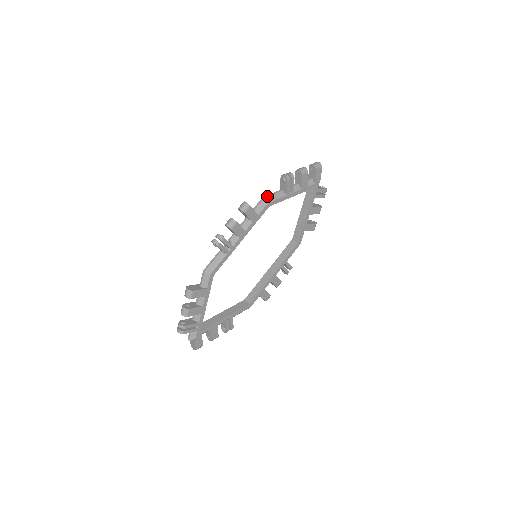
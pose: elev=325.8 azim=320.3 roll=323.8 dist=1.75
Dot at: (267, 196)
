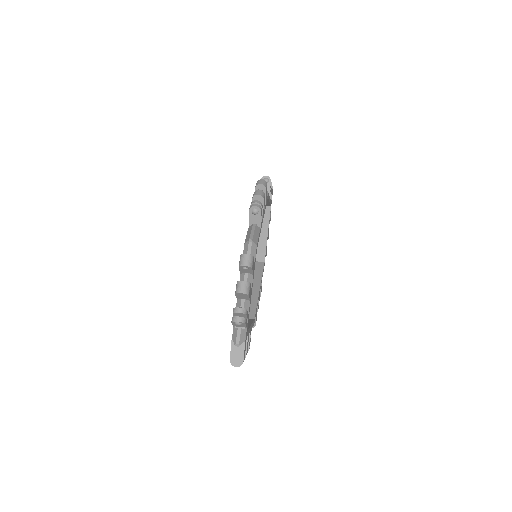
Dot at: occluded
